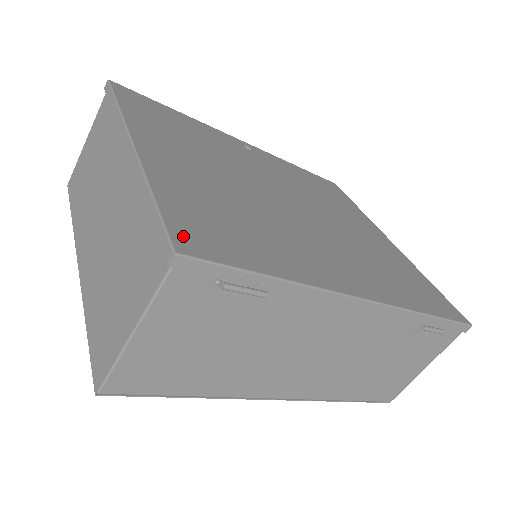
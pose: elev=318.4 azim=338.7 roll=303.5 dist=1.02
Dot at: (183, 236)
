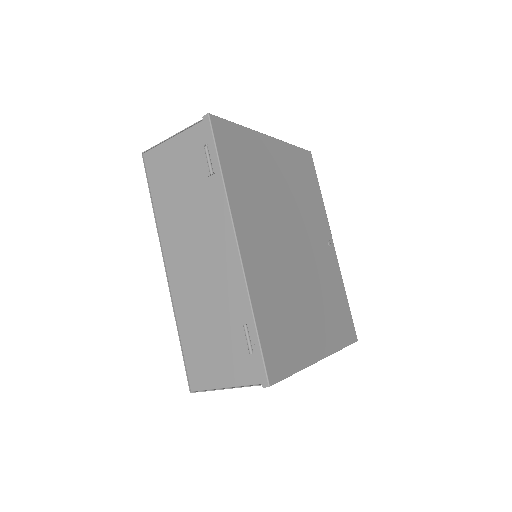
Dot at: (221, 124)
